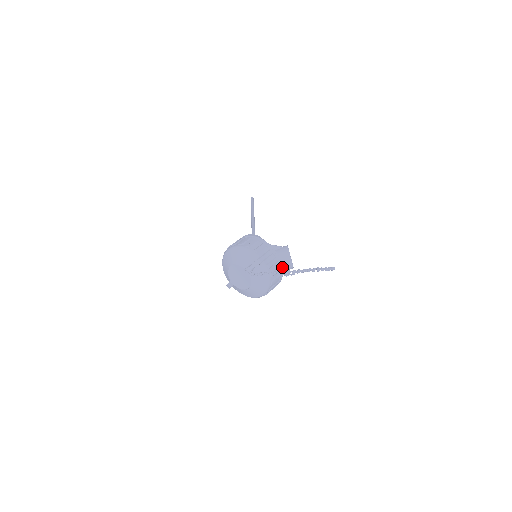
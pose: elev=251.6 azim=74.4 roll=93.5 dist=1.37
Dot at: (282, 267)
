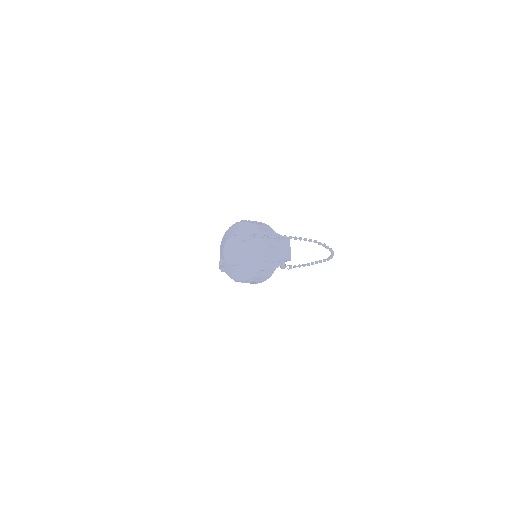
Dot at: (279, 251)
